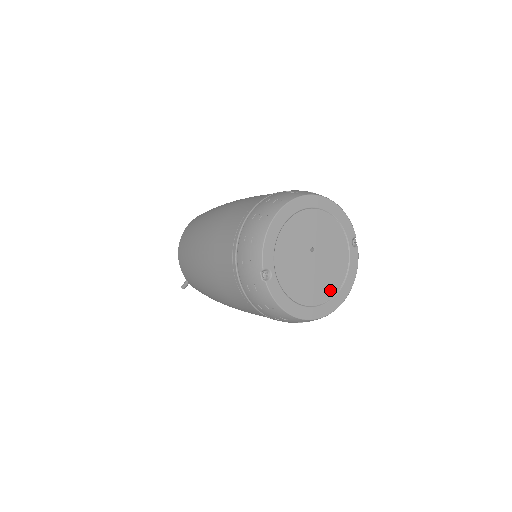
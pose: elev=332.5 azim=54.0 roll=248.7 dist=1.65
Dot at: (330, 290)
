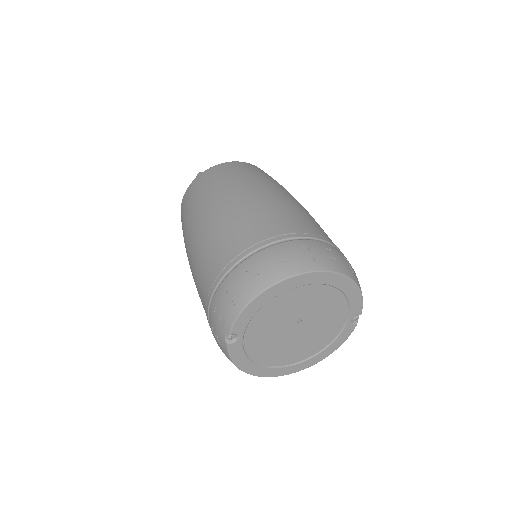
Dot at: (301, 356)
